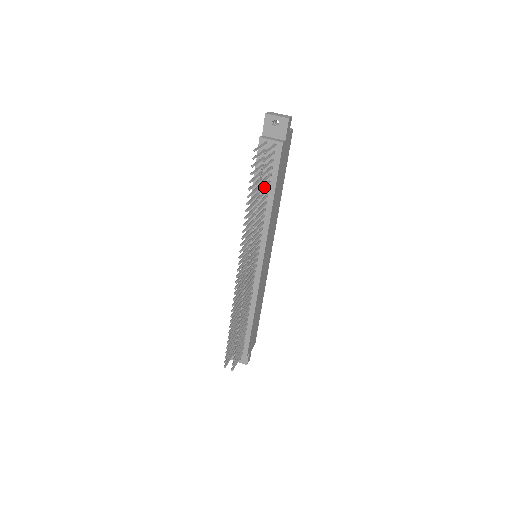
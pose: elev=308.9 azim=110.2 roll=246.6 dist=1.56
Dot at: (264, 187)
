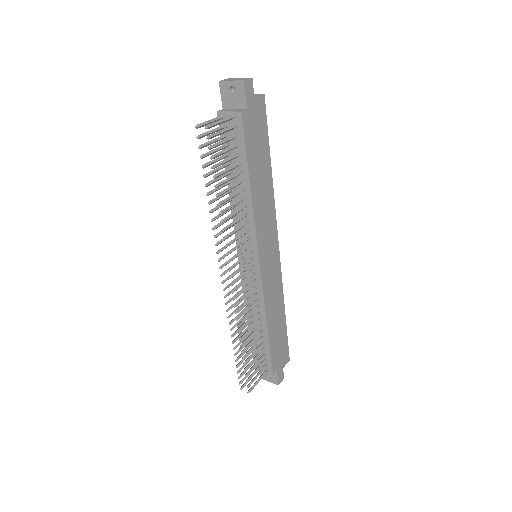
Dot at: (226, 171)
